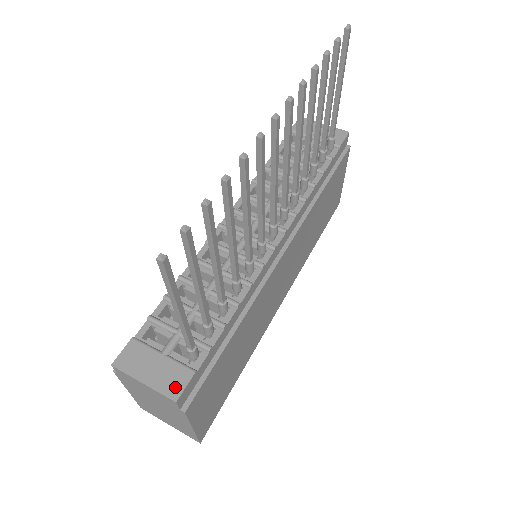
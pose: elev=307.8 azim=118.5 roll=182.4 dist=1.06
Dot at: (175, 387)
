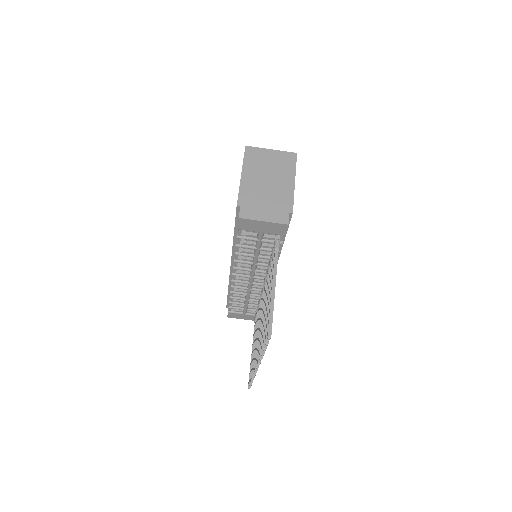
Dot at: occluded
